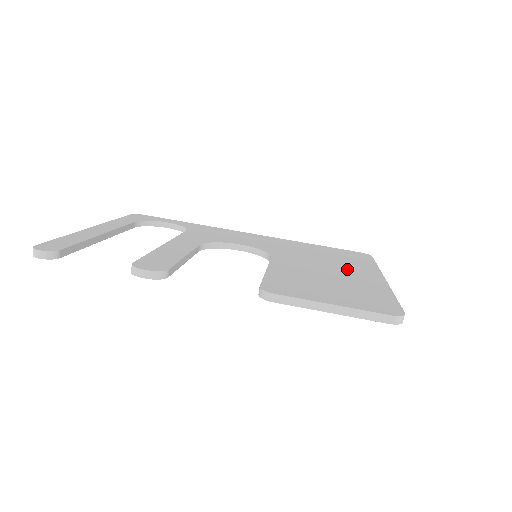
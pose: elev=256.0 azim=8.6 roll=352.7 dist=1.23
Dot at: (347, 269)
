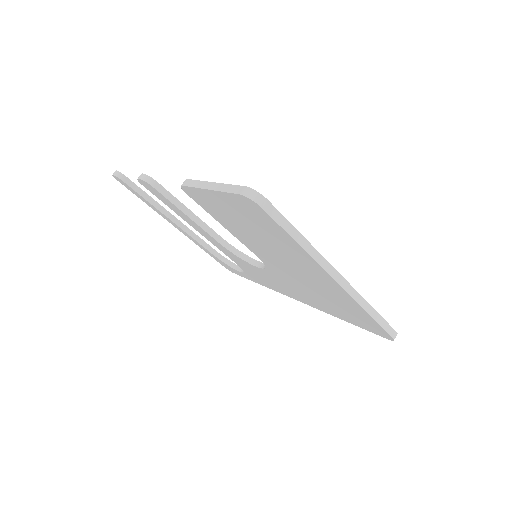
Dot at: occluded
